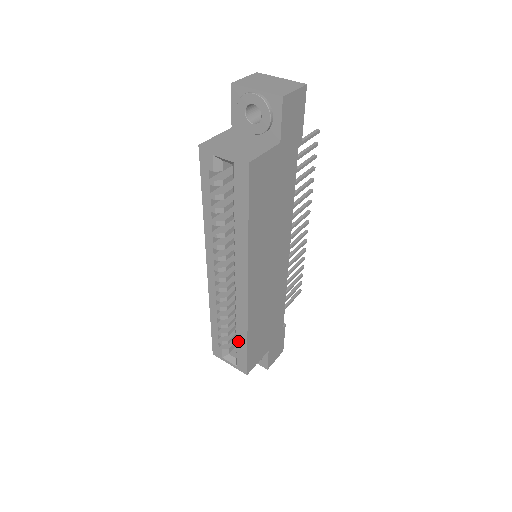
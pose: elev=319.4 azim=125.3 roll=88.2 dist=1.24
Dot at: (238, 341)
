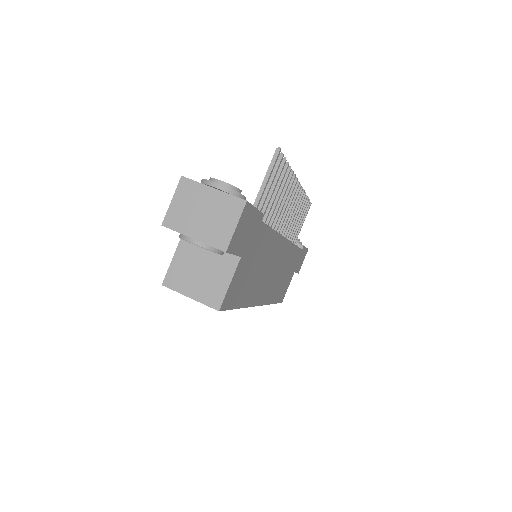
Dot at: occluded
